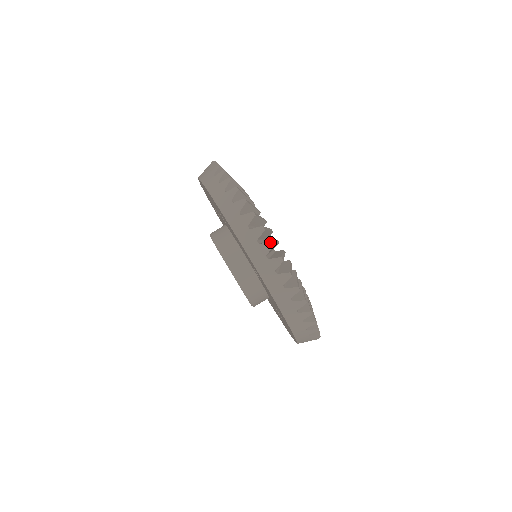
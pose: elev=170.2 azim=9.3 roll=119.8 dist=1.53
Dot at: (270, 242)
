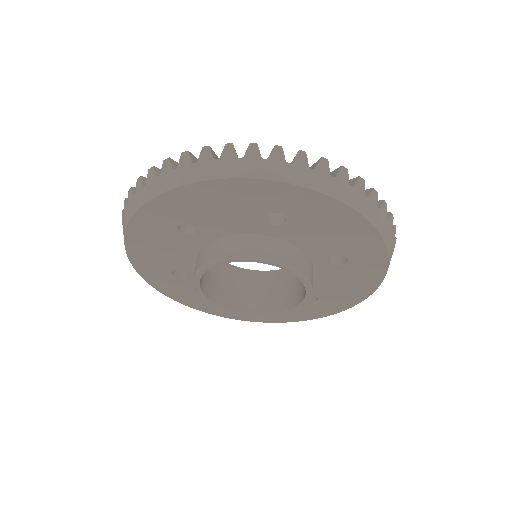
Dot at: (250, 144)
